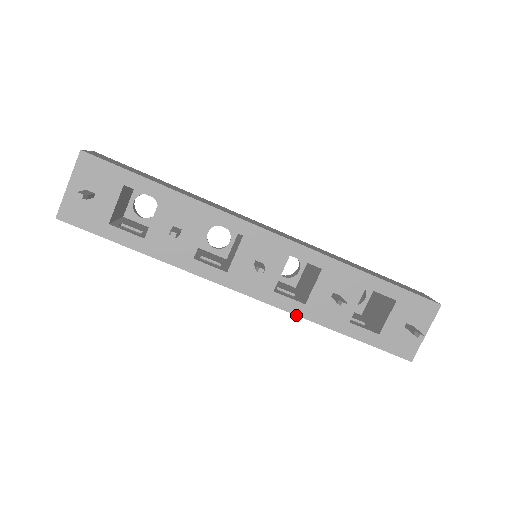
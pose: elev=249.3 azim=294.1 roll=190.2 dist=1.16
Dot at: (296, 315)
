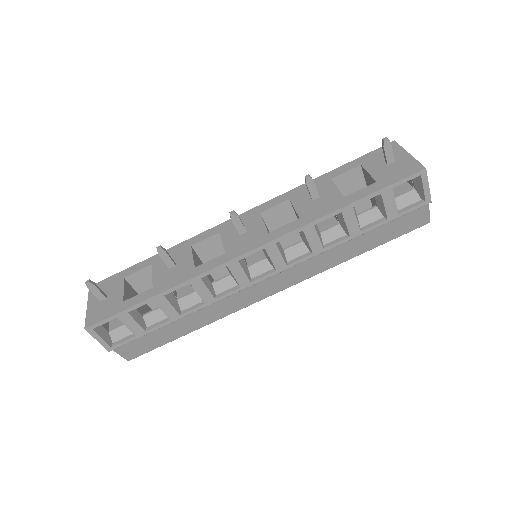
Dot at: (300, 227)
